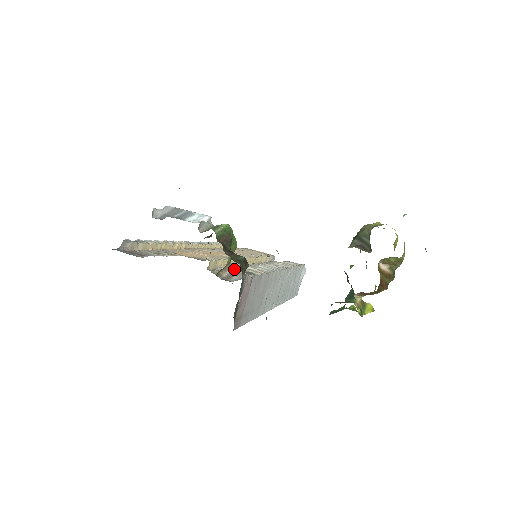
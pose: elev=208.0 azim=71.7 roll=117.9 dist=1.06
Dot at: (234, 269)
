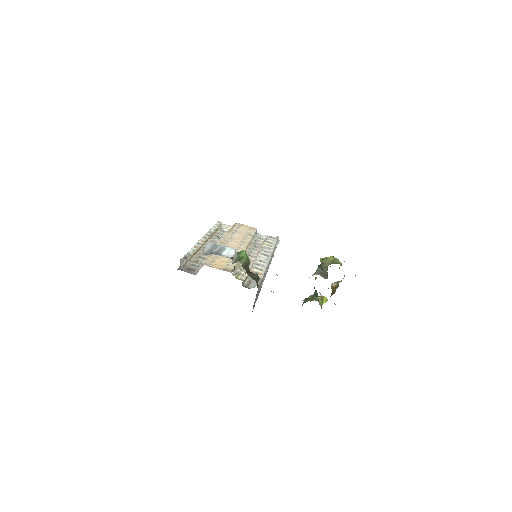
Dot at: (250, 277)
